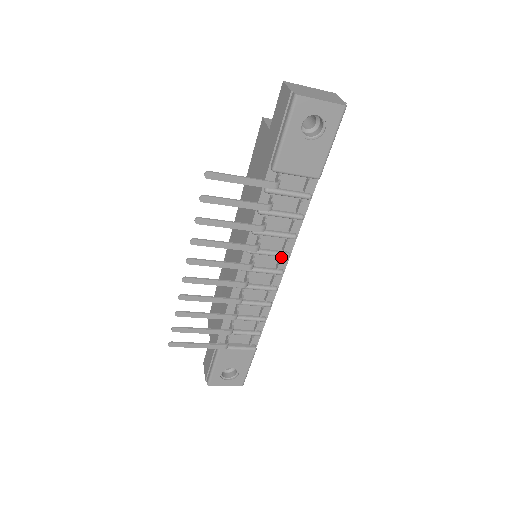
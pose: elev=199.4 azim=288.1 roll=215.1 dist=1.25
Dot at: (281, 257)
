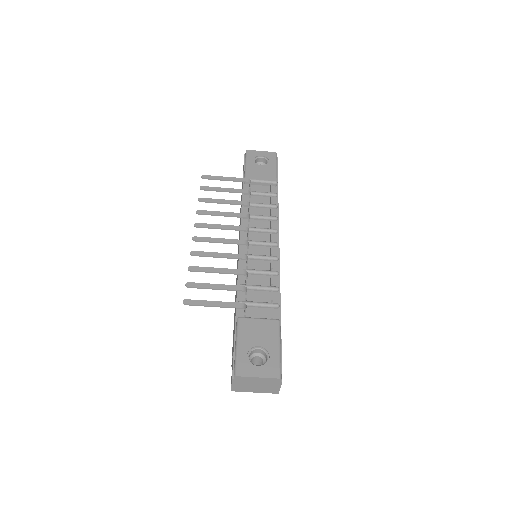
Dot at: (272, 235)
